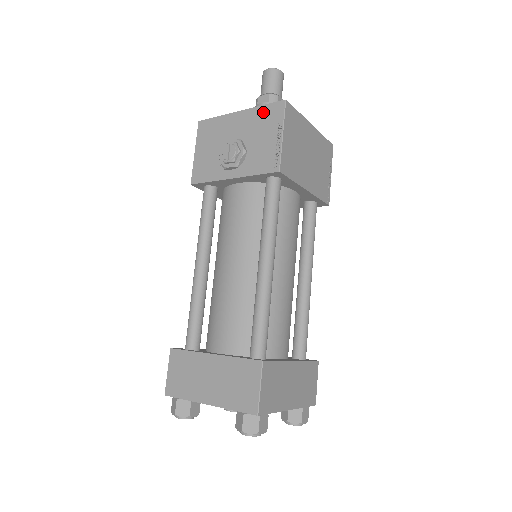
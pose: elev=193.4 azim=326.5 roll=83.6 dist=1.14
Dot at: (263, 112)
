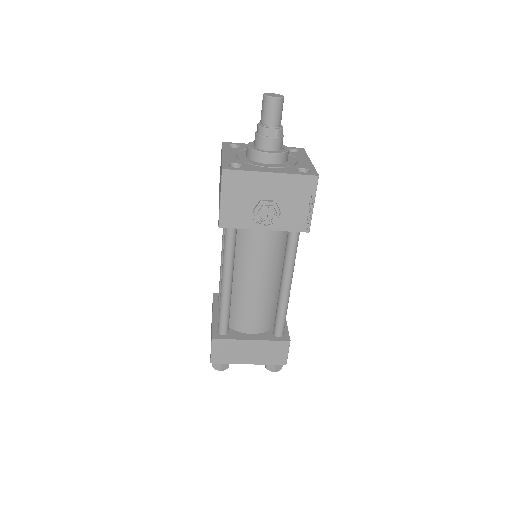
Dot at: (297, 181)
